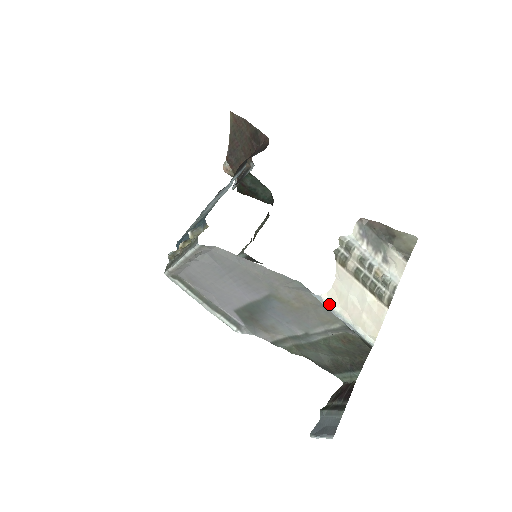
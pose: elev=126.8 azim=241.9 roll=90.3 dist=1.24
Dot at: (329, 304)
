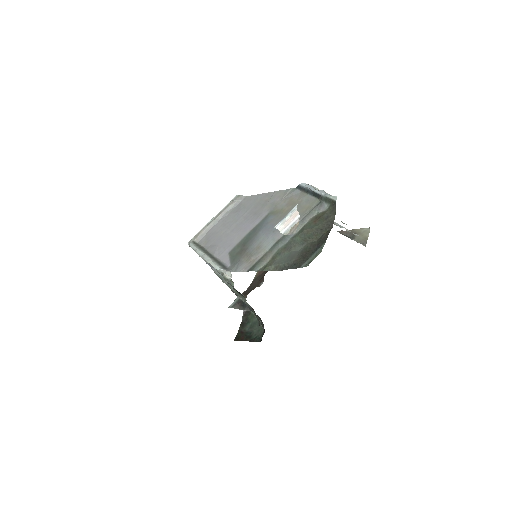
Dot at: (311, 185)
